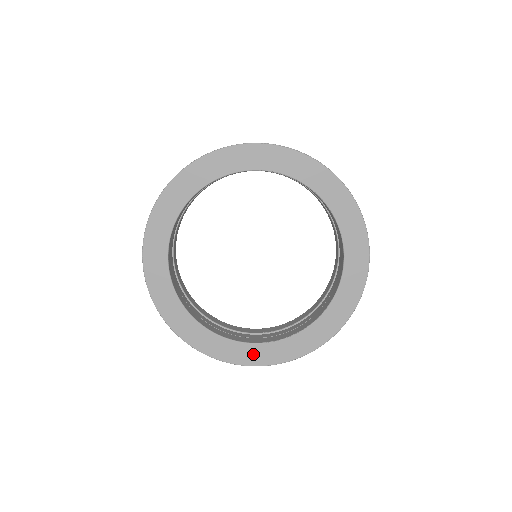
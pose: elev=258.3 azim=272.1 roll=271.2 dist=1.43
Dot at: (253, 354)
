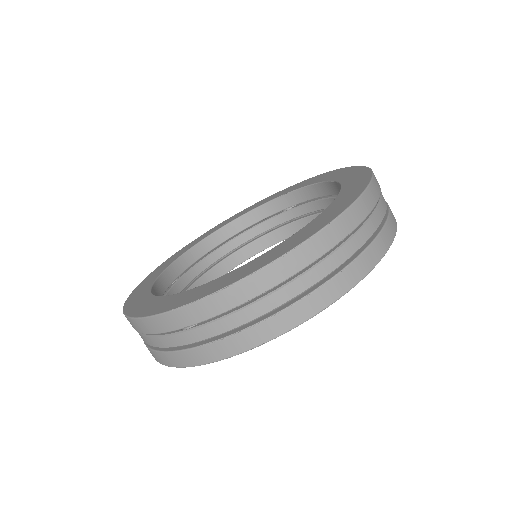
Dot at: occluded
